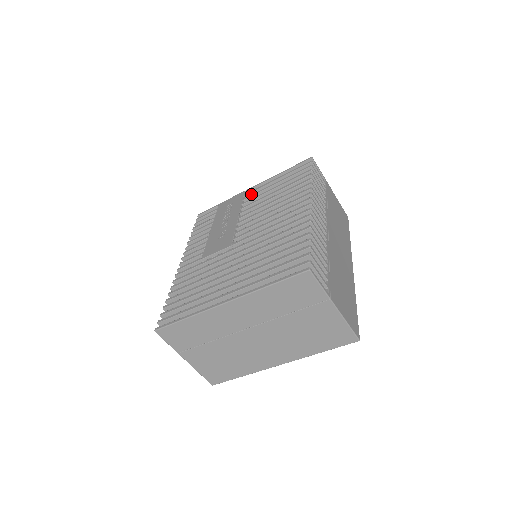
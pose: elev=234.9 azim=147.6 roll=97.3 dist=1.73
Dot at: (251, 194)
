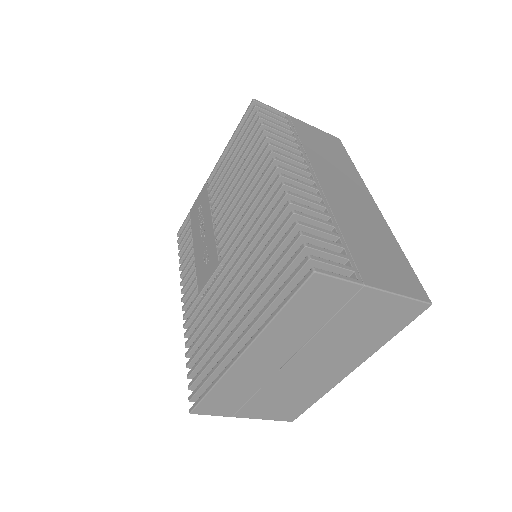
Dot at: (214, 182)
